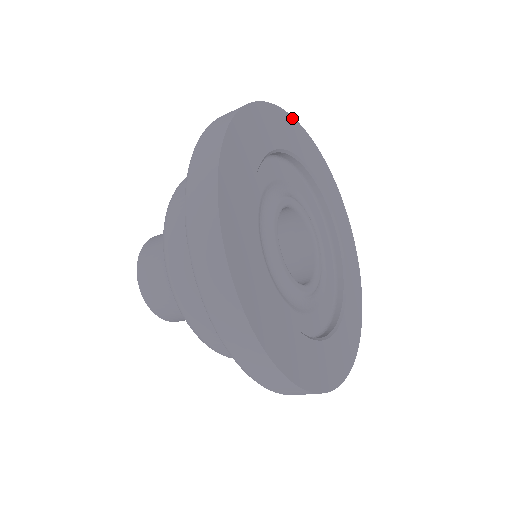
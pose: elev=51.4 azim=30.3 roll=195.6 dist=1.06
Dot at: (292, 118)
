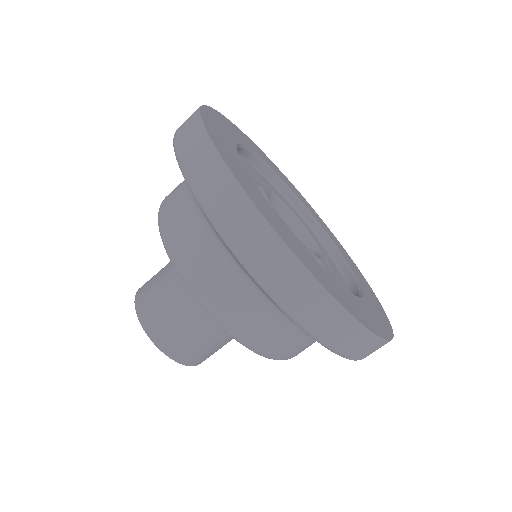
Dot at: (246, 136)
